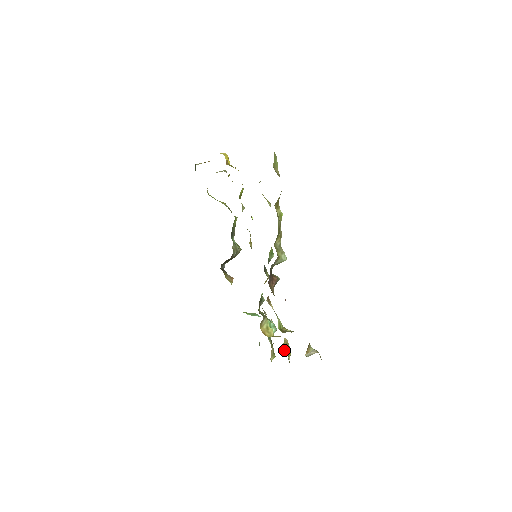
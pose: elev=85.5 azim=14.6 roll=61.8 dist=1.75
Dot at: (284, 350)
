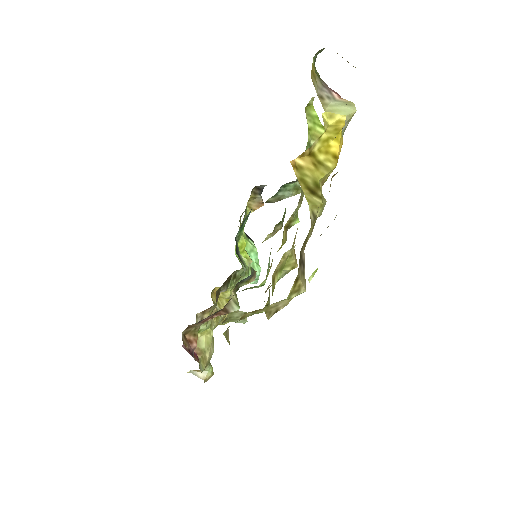
Dot at: occluded
